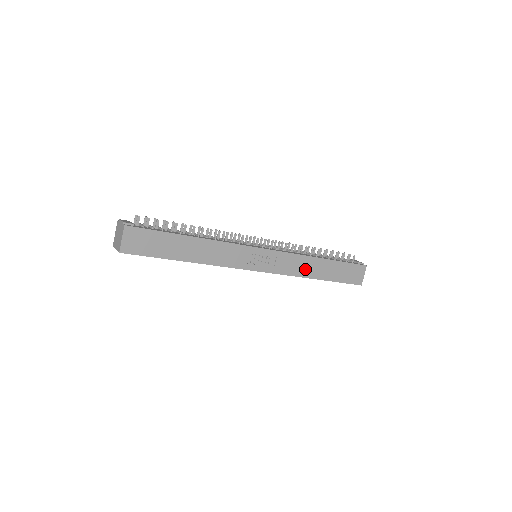
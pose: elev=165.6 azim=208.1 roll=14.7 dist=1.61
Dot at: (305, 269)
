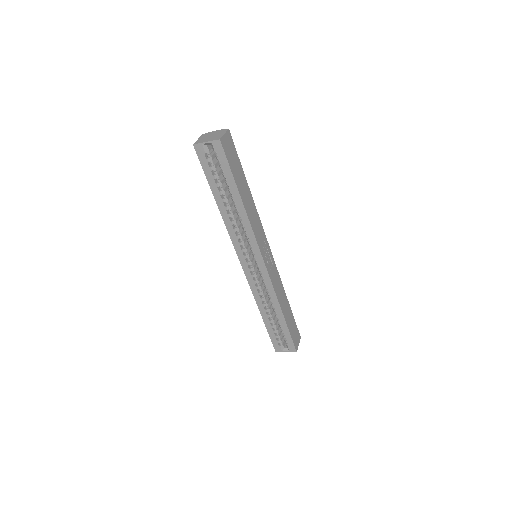
Dot at: (280, 295)
